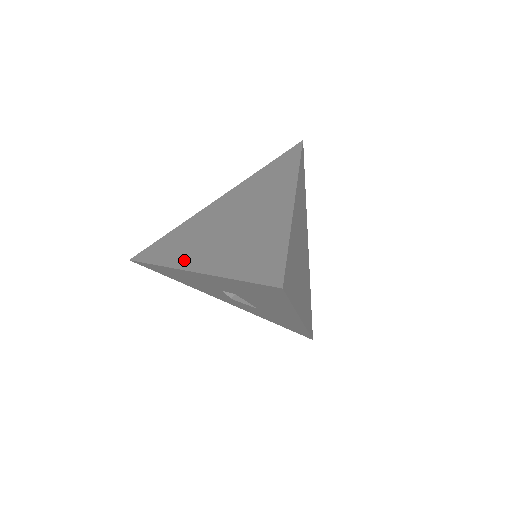
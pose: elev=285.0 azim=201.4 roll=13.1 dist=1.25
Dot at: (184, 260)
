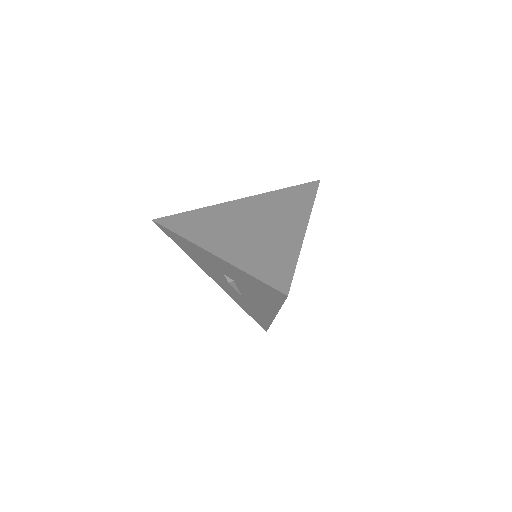
Dot at: (206, 241)
